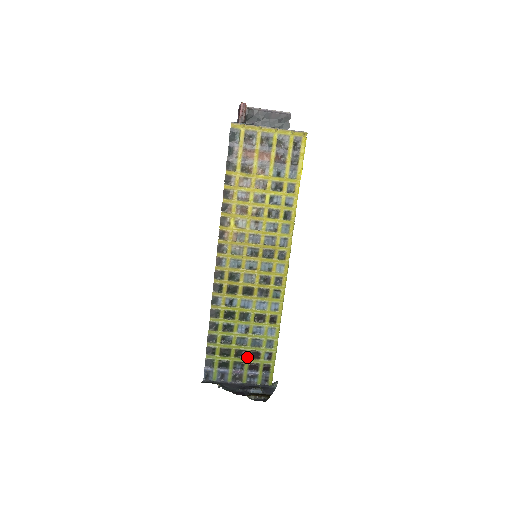
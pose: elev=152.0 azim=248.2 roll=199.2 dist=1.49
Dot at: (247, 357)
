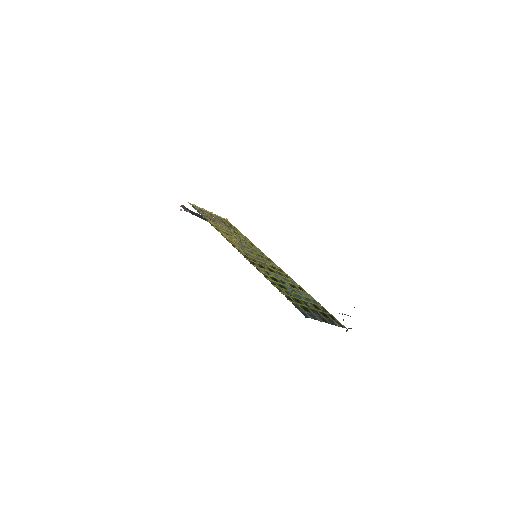
Dot at: (313, 308)
